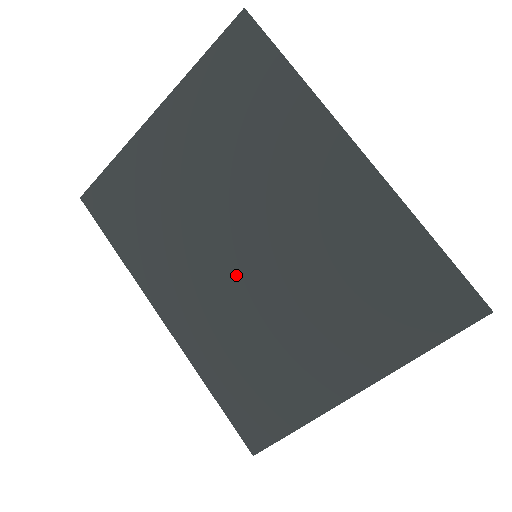
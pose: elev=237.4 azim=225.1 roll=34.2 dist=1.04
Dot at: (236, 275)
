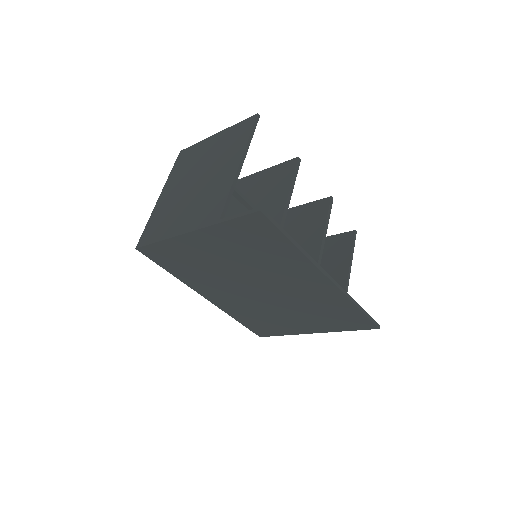
Dot at: (252, 296)
